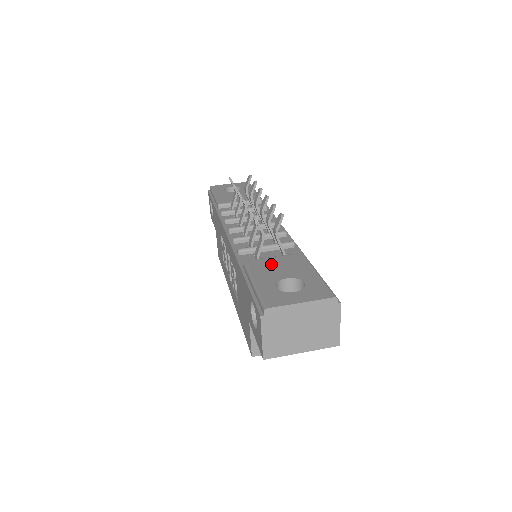
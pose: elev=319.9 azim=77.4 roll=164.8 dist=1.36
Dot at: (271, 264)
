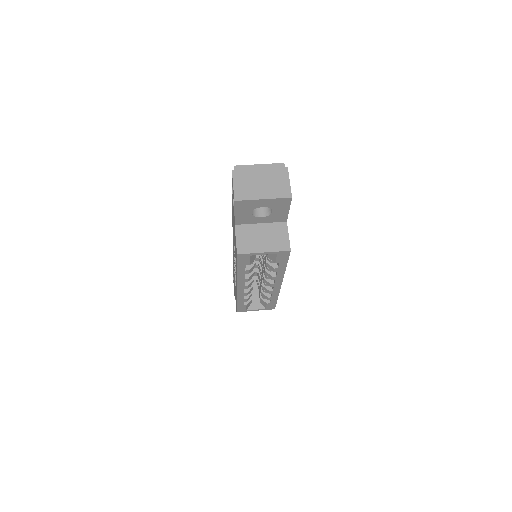
Dot at: occluded
